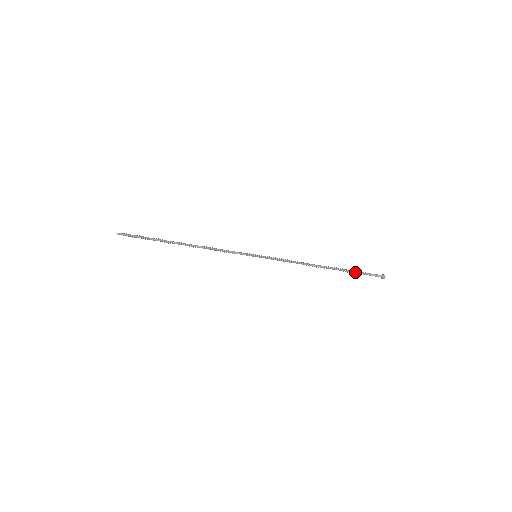
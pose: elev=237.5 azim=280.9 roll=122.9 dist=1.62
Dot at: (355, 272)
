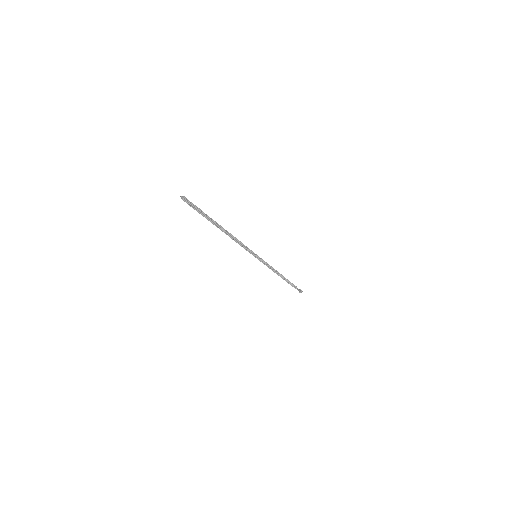
Dot at: (292, 285)
